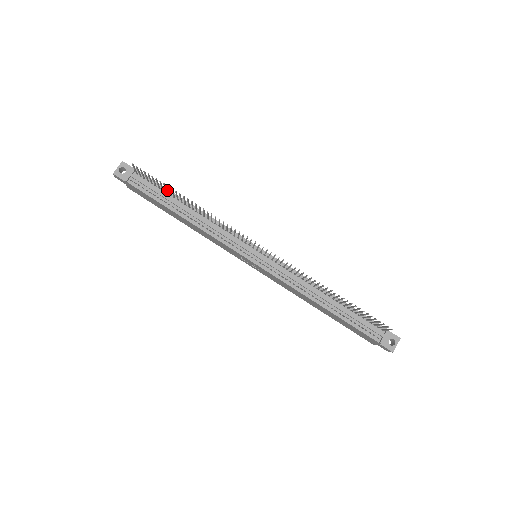
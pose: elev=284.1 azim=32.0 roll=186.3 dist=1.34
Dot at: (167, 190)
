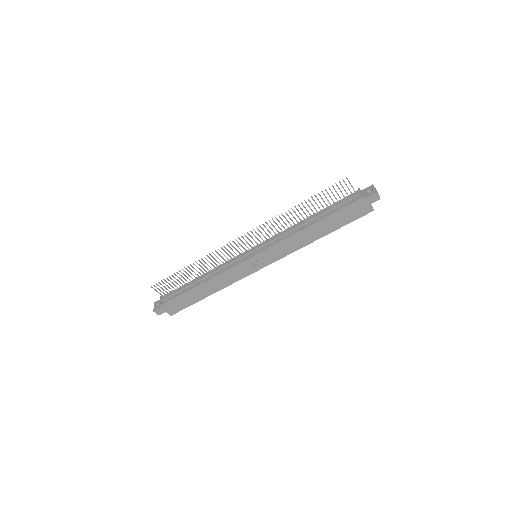
Dot at: (184, 285)
